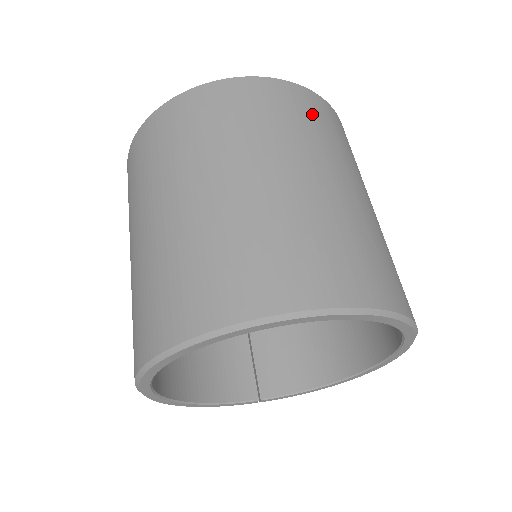
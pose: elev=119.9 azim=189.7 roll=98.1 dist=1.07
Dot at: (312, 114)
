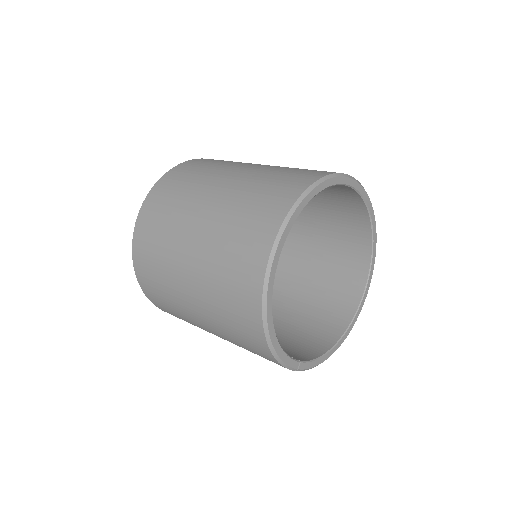
Dot at: occluded
